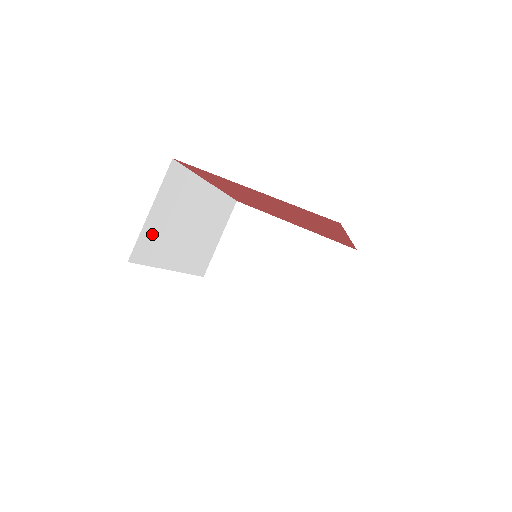
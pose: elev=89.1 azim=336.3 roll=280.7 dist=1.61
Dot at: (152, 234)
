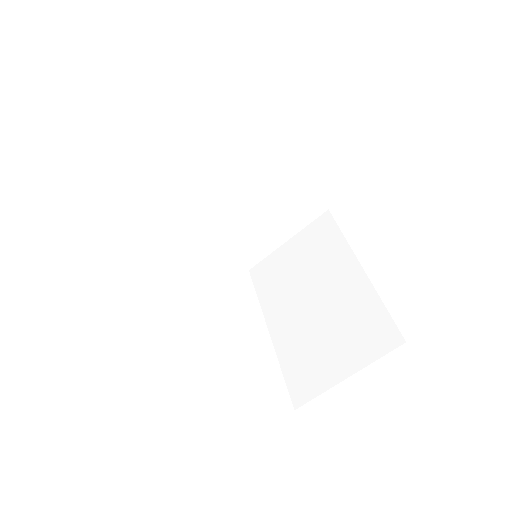
Dot at: (171, 169)
